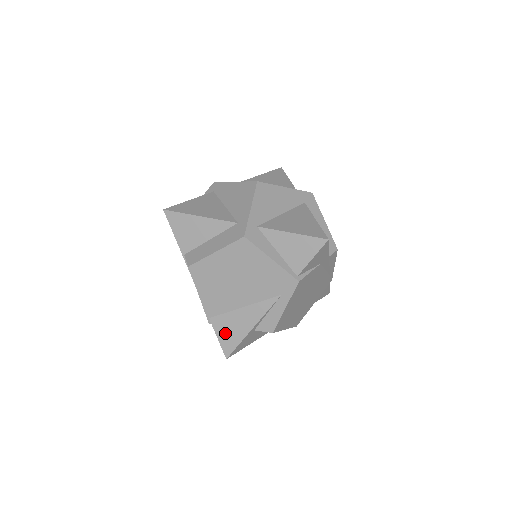
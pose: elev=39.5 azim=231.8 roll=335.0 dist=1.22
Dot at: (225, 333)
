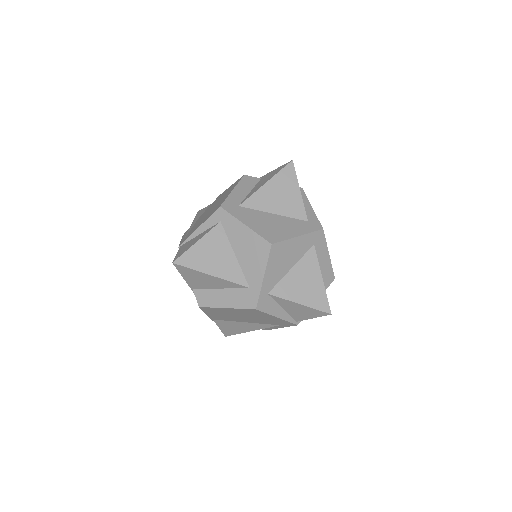
Dot at: (226, 328)
